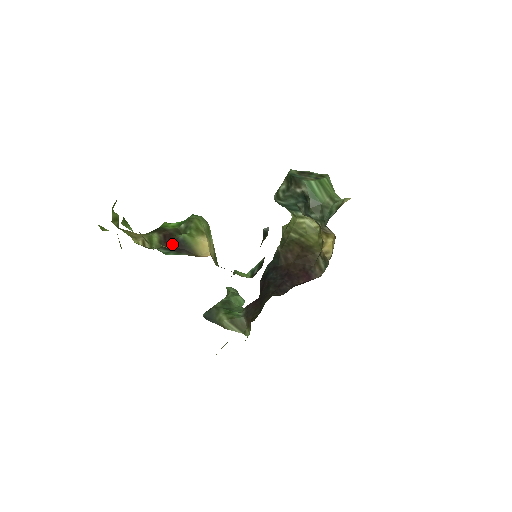
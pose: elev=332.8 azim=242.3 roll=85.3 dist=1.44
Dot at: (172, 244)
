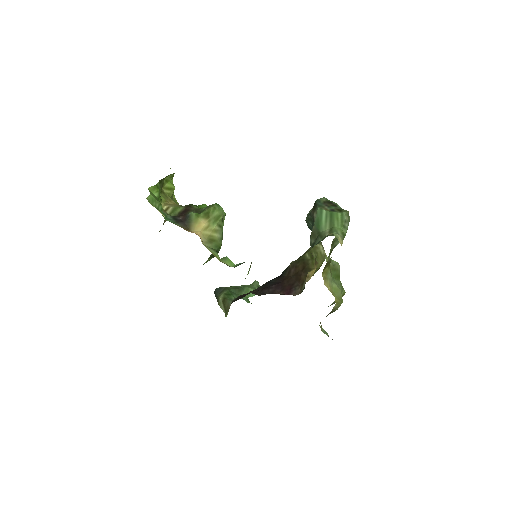
Dot at: (181, 216)
